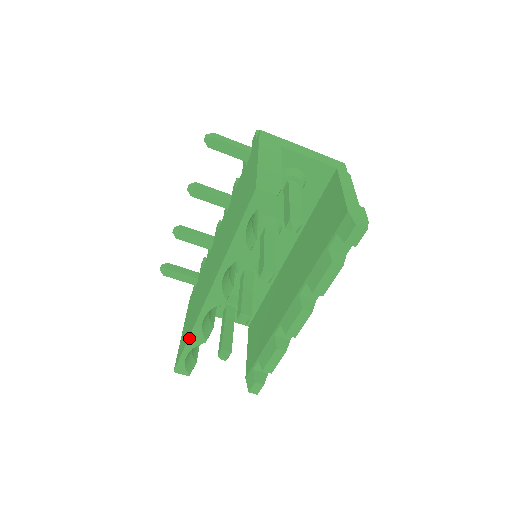
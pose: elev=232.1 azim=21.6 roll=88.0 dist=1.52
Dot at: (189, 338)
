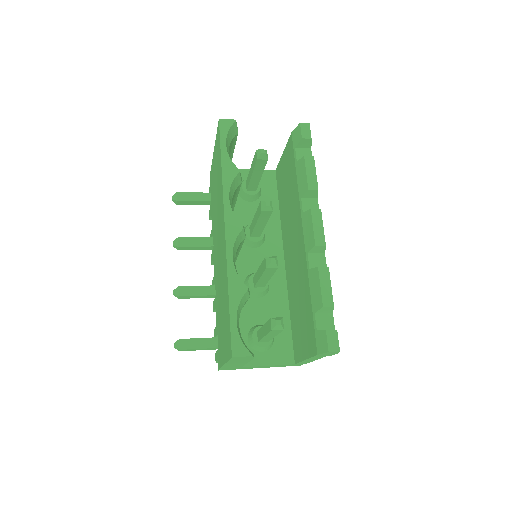
Dot at: (229, 291)
